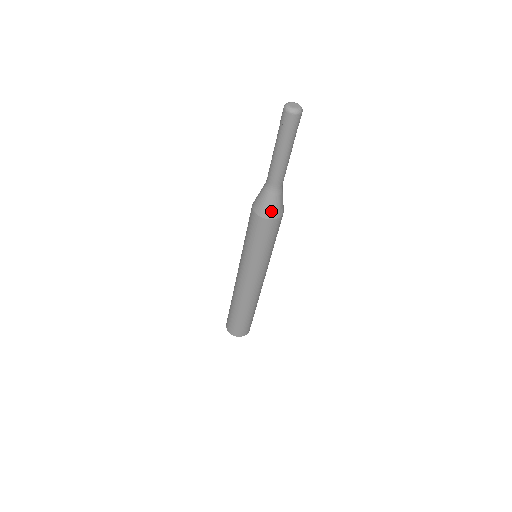
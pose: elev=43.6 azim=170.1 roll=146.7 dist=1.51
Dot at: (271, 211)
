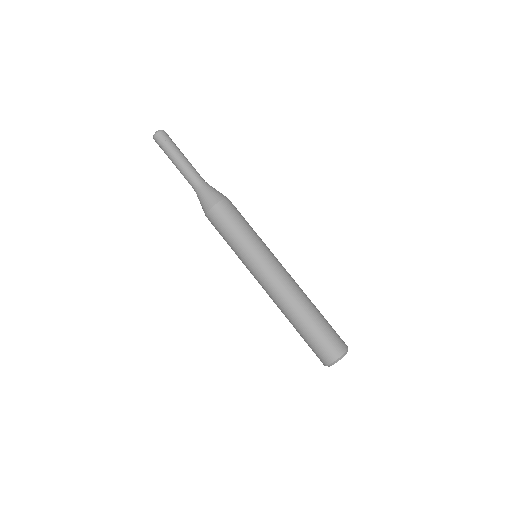
Dot at: (210, 200)
